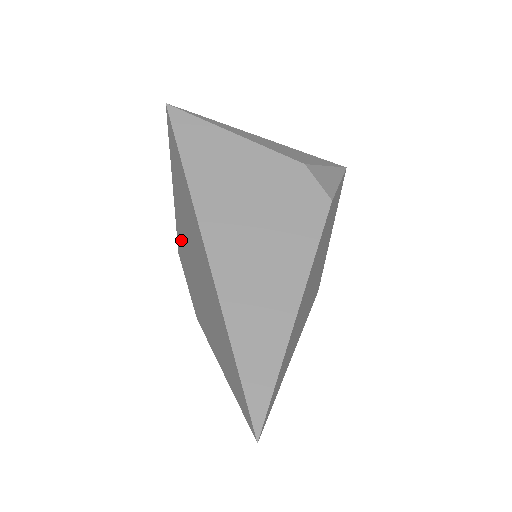
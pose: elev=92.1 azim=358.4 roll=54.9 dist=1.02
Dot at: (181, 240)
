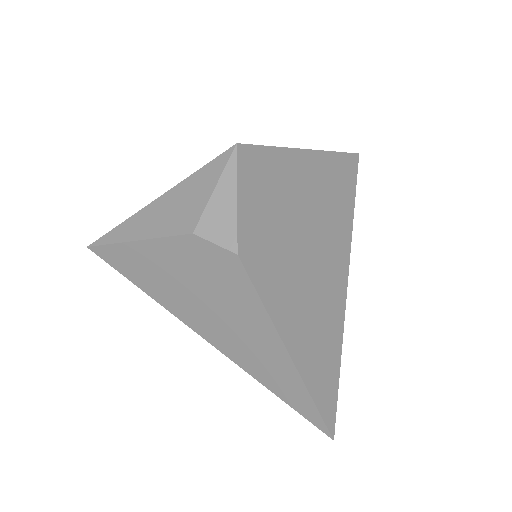
Dot at: occluded
